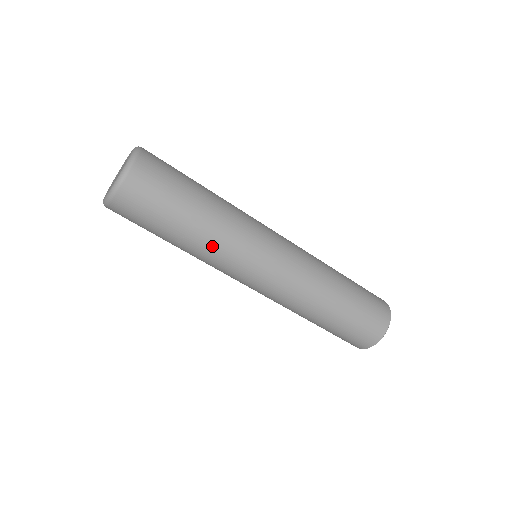
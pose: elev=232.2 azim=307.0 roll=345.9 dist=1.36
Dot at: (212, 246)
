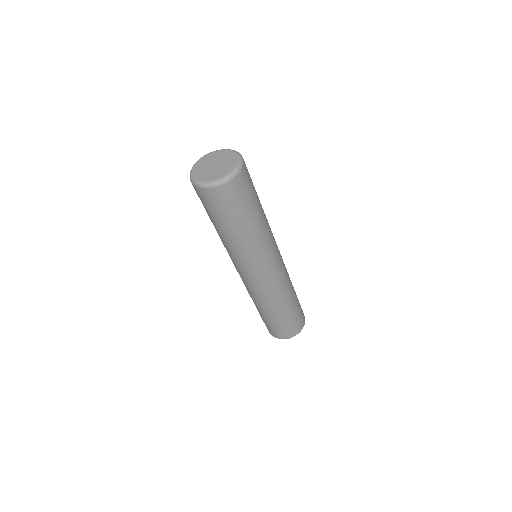
Dot at: (232, 247)
